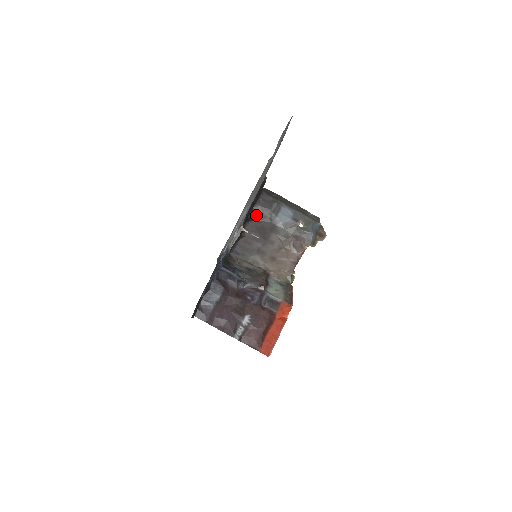
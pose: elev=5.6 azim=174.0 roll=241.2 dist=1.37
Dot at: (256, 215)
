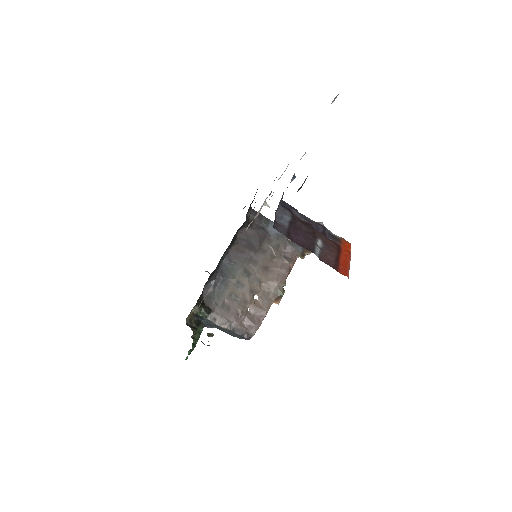
Dot at: (249, 222)
